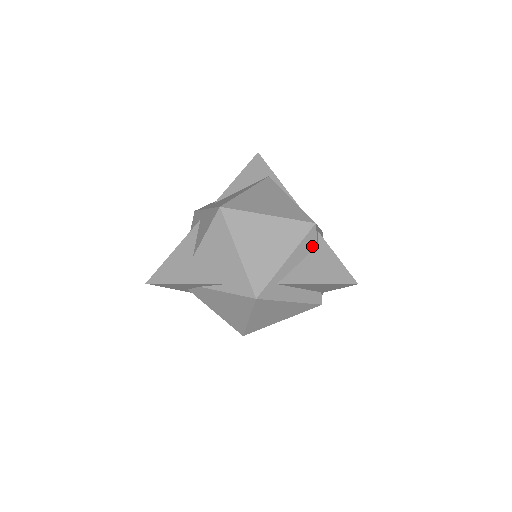
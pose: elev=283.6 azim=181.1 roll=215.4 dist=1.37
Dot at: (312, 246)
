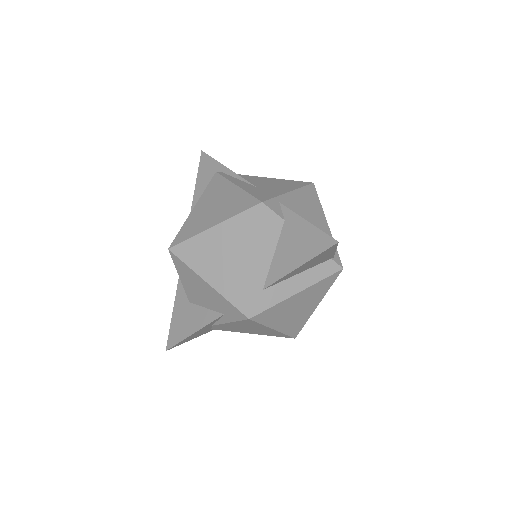
Dot at: (277, 226)
